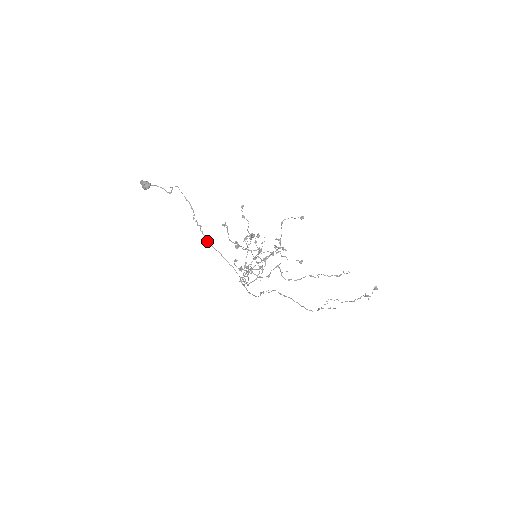
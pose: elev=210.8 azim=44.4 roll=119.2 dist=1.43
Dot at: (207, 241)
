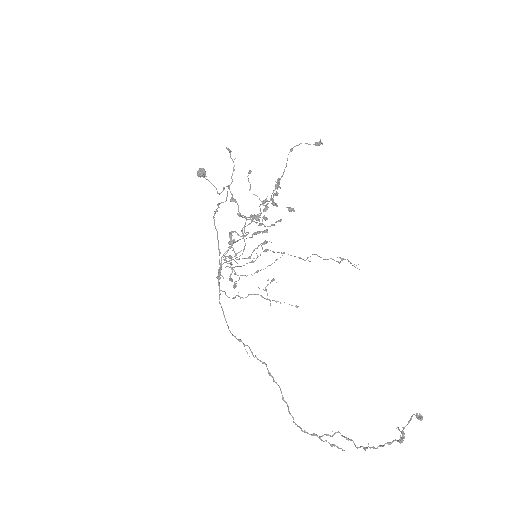
Dot at: (213, 217)
